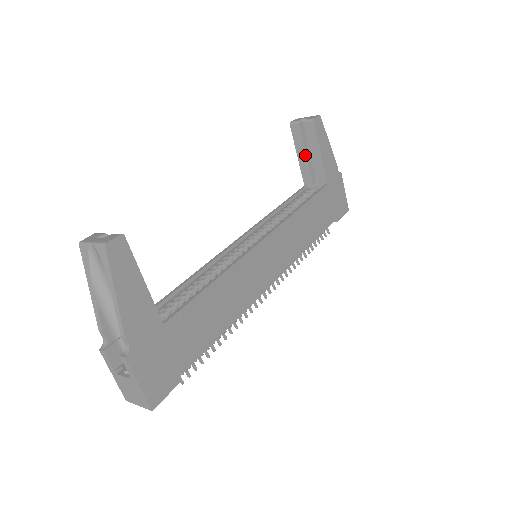
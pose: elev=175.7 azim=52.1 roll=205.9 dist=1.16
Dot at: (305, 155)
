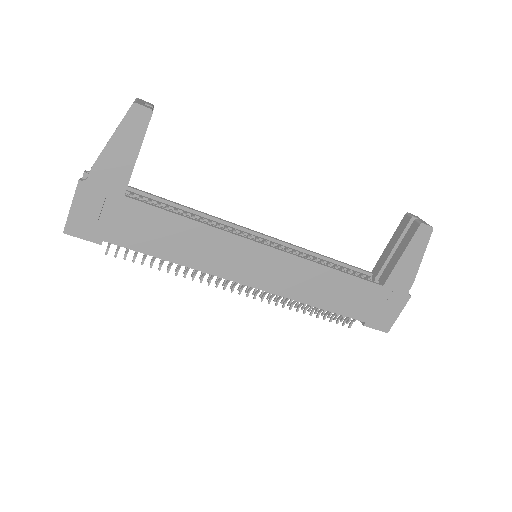
Dot at: (392, 248)
